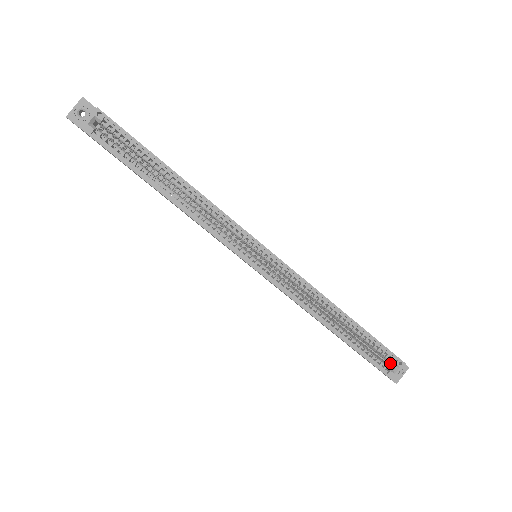
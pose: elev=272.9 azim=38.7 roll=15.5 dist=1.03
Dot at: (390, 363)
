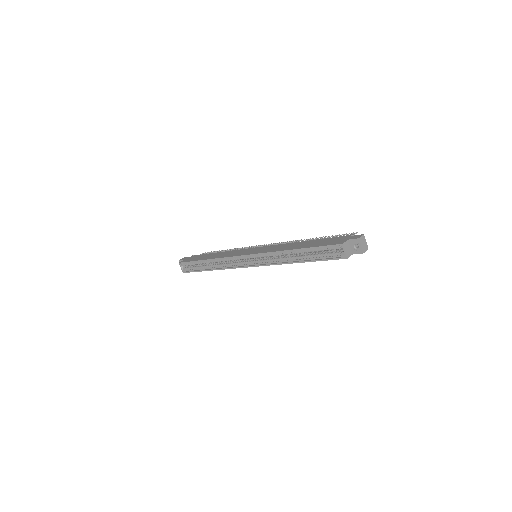
Dot at: occluded
